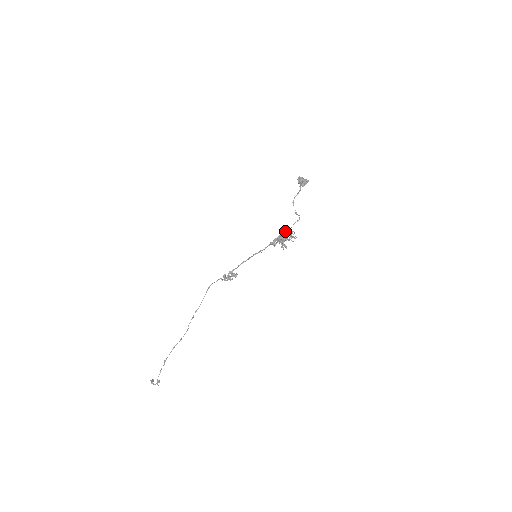
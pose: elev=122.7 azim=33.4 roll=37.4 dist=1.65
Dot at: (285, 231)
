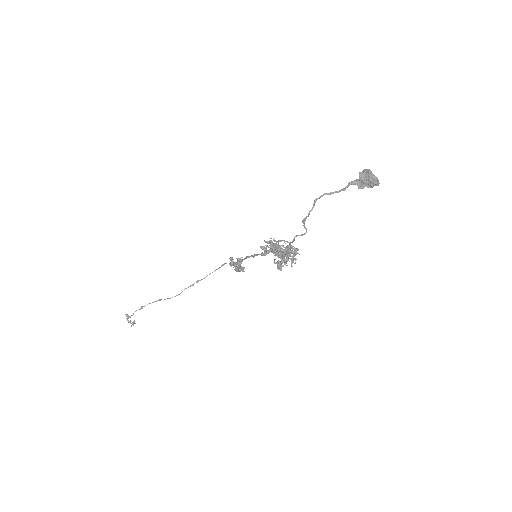
Dot at: occluded
